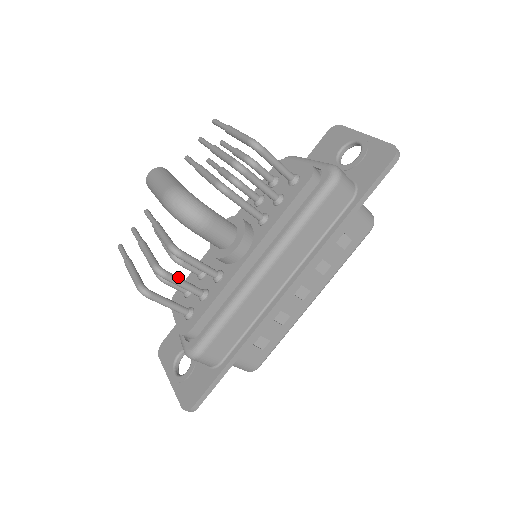
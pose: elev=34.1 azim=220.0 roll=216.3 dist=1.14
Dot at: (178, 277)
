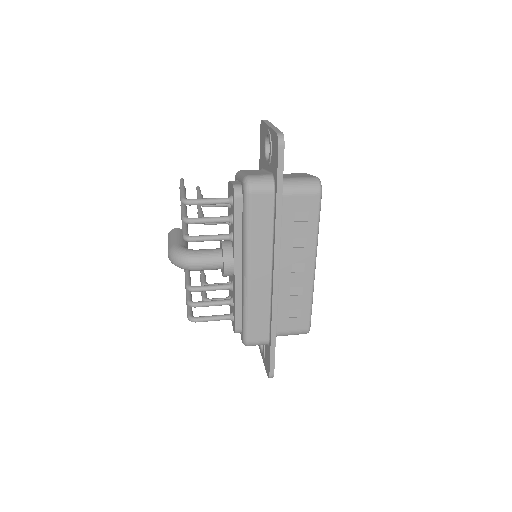
Dot at: (205, 301)
